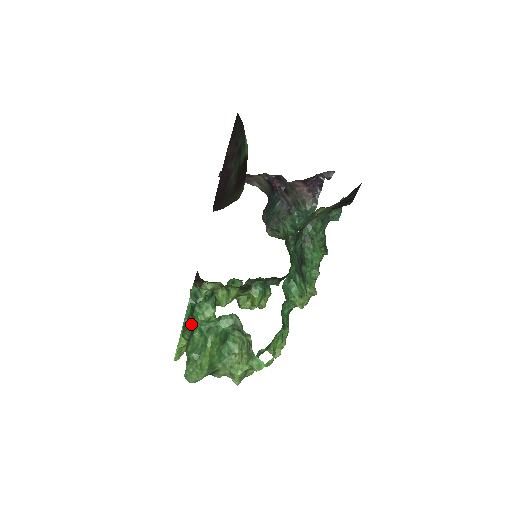
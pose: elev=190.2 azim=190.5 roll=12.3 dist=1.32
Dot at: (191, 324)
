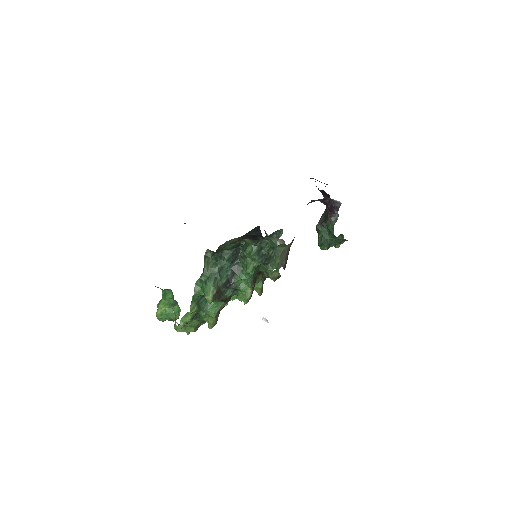
Dot at: occluded
